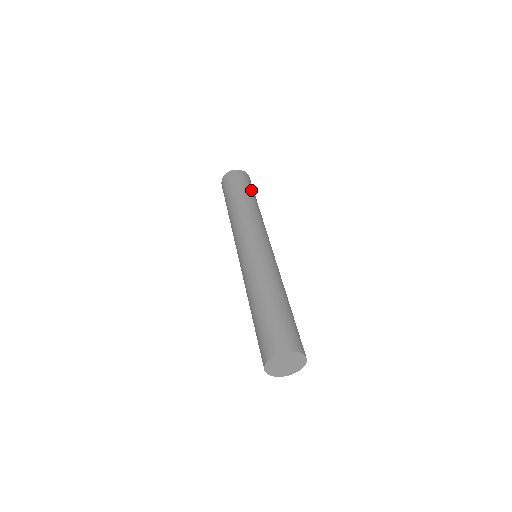
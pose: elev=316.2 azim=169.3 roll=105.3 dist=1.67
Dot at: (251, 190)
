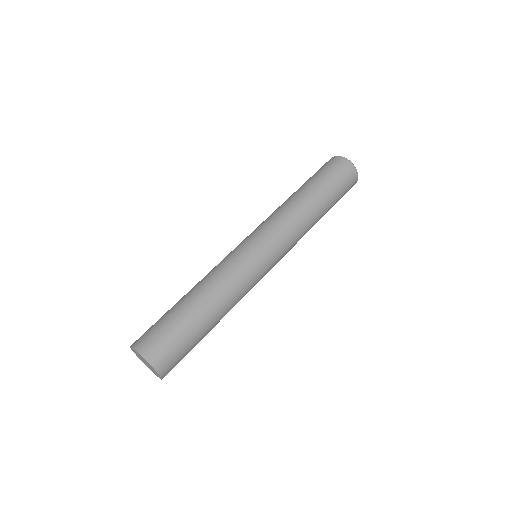
Dot at: (329, 186)
